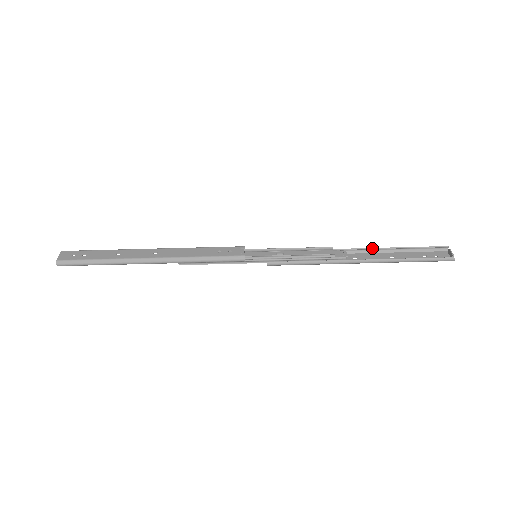
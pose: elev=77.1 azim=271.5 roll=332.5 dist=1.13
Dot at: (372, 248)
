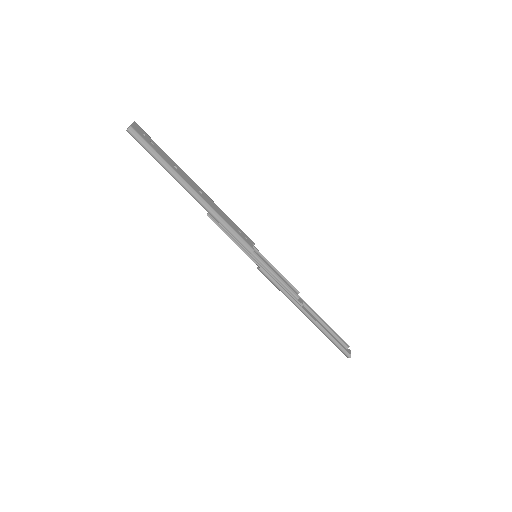
Dot at: occluded
